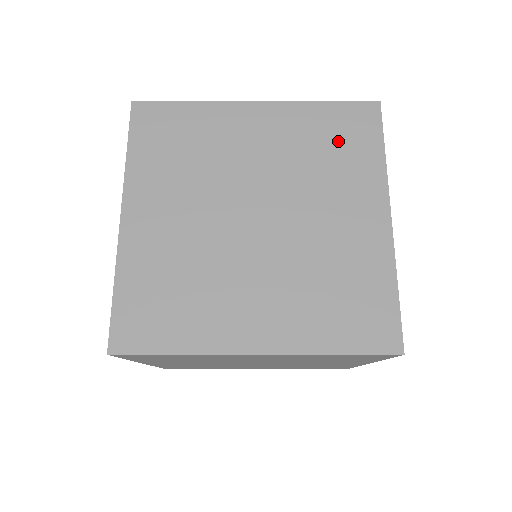
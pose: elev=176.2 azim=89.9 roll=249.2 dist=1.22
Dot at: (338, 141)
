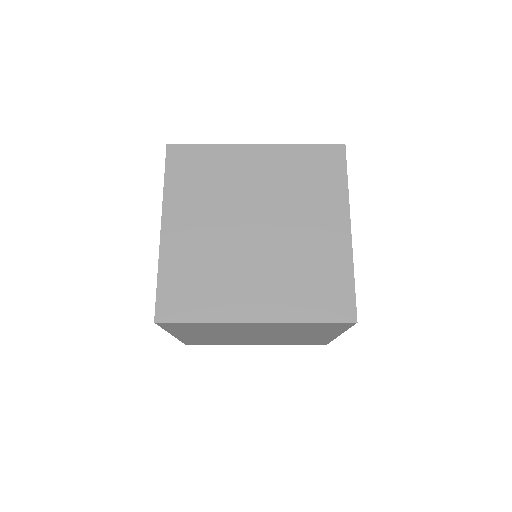
Dot at: (314, 174)
